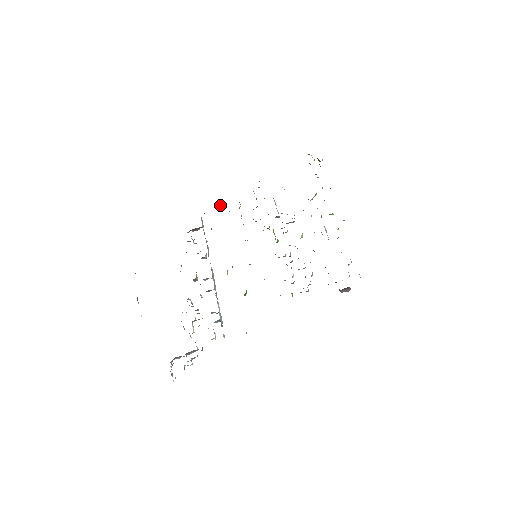
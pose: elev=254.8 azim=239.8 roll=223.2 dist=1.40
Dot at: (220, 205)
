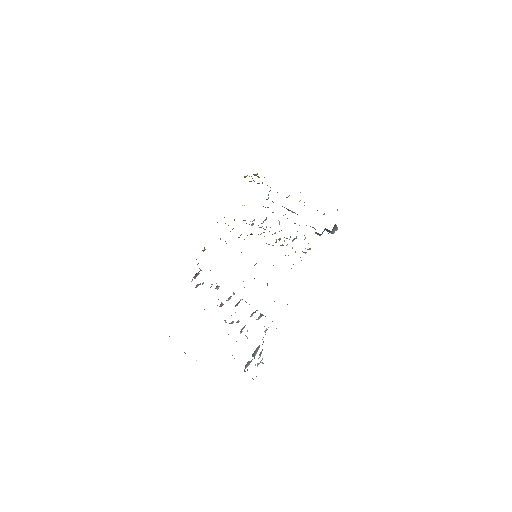
Dot at: (204, 248)
